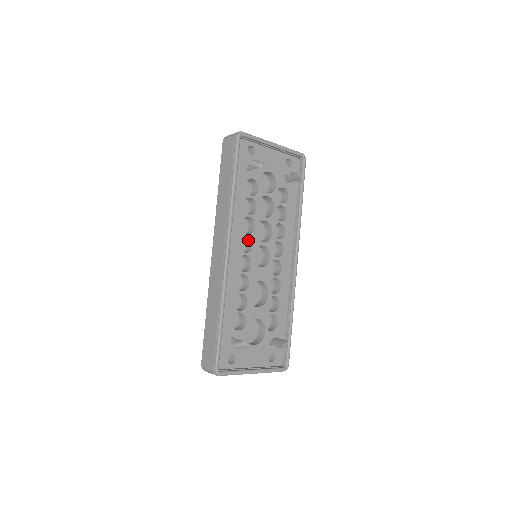
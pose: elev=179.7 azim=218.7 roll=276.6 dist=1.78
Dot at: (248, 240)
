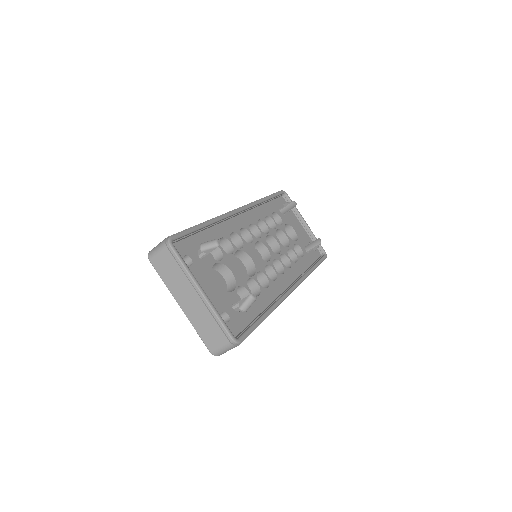
Dot at: occluded
